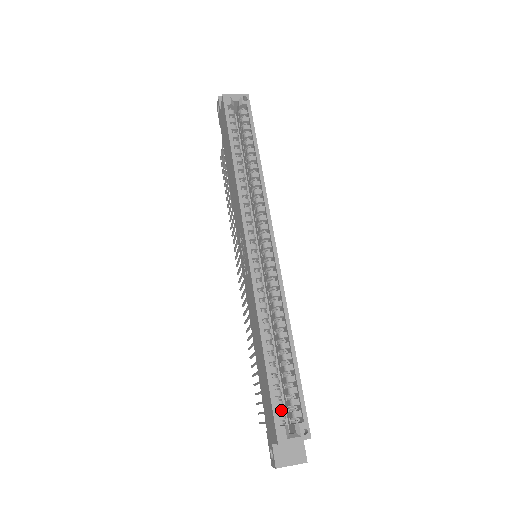
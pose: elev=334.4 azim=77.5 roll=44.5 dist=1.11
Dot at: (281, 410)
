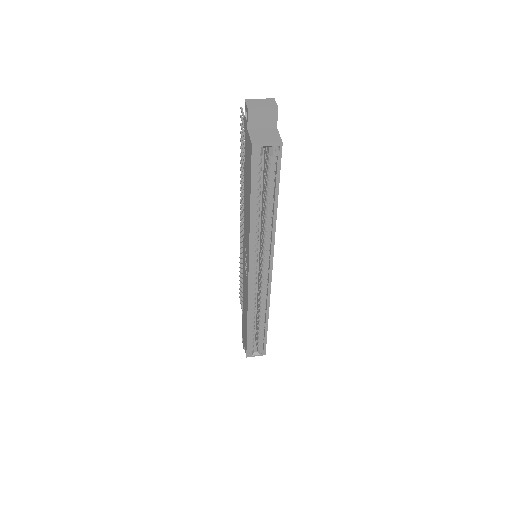
Dot at: occluded
